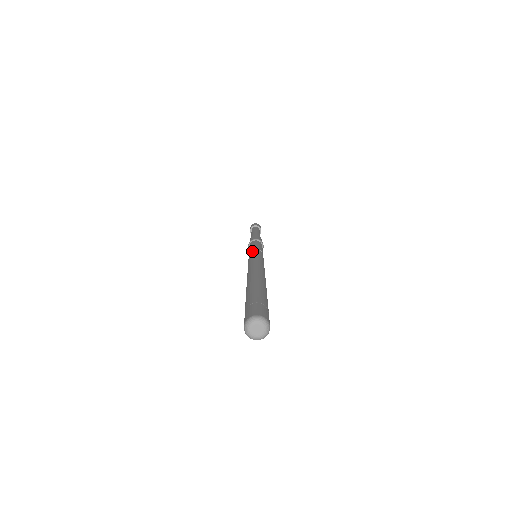
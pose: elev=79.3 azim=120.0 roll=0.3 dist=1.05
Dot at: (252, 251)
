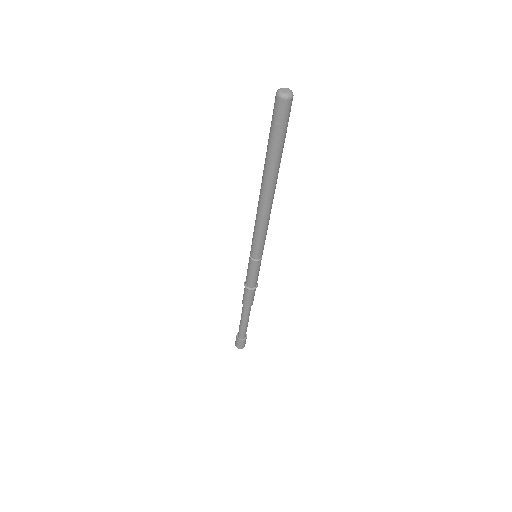
Dot at: occluded
